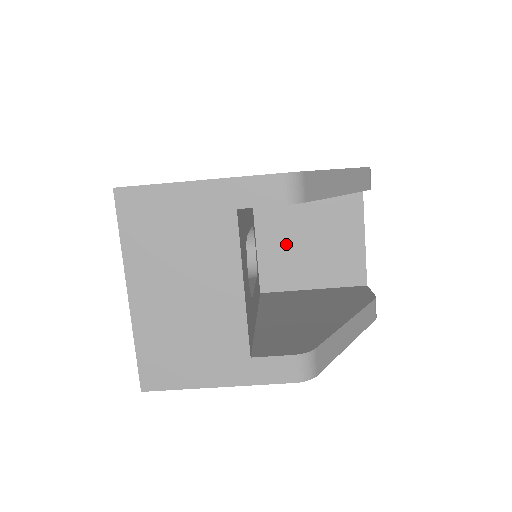
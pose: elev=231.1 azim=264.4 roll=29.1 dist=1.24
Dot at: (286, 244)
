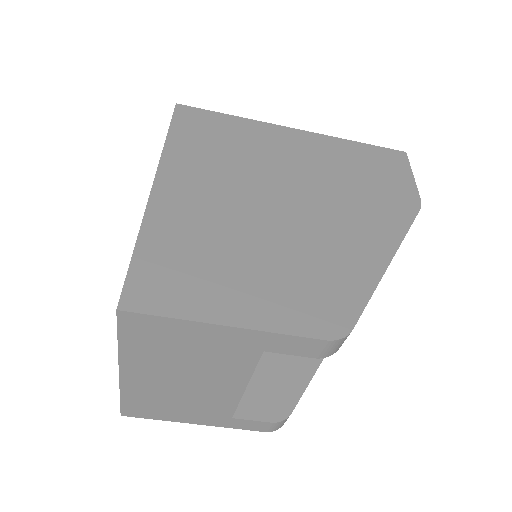
Dot at: occluded
